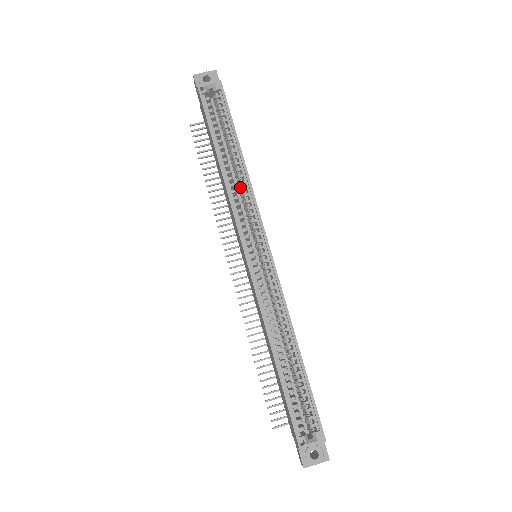
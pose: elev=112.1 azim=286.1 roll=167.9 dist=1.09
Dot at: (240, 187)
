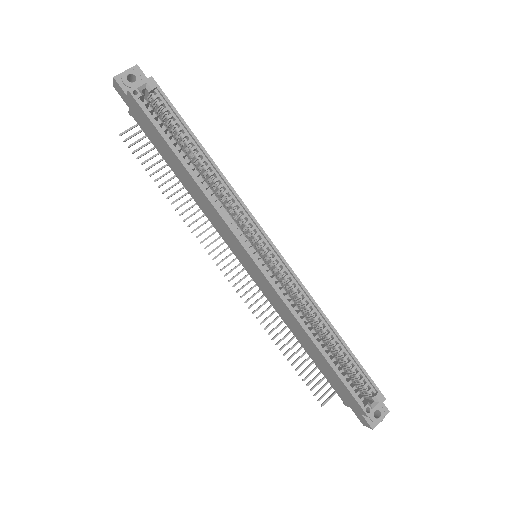
Dot at: (218, 192)
